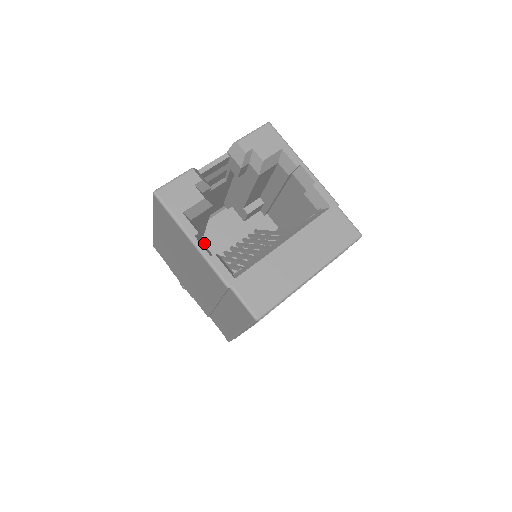
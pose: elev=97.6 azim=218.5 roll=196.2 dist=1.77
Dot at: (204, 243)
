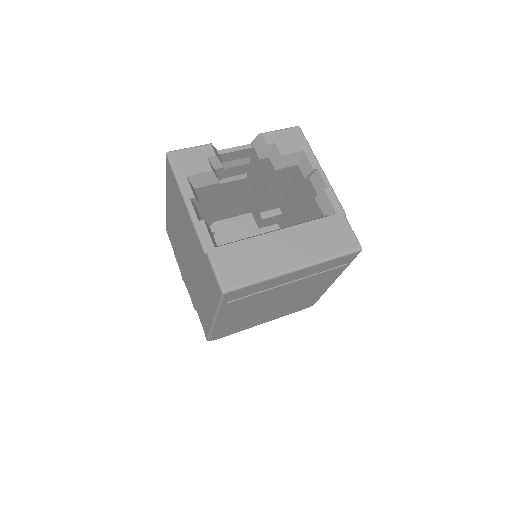
Dot at: occluded
